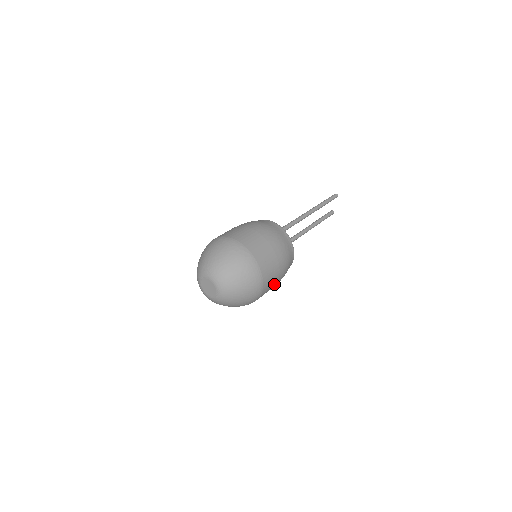
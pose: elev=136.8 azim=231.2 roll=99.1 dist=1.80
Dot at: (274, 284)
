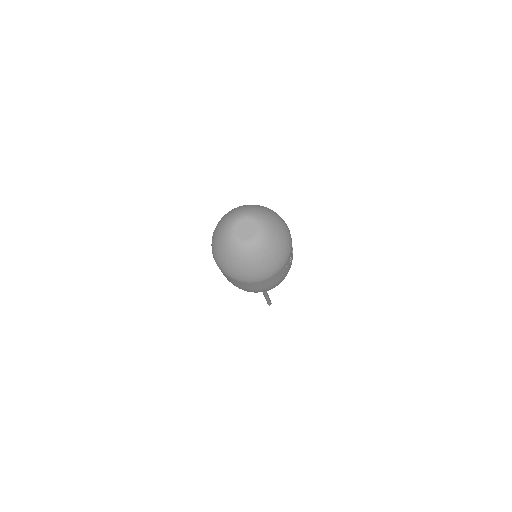
Dot at: (290, 262)
